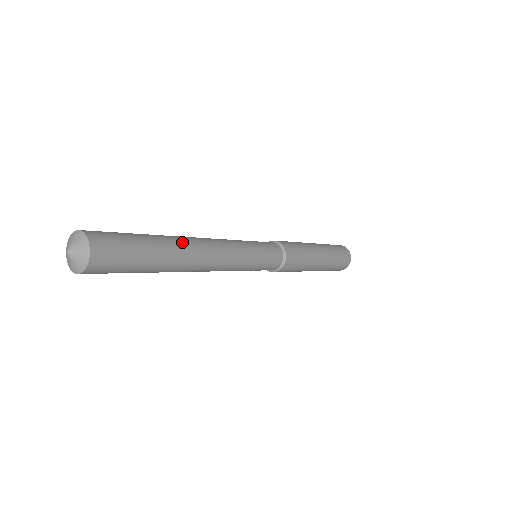
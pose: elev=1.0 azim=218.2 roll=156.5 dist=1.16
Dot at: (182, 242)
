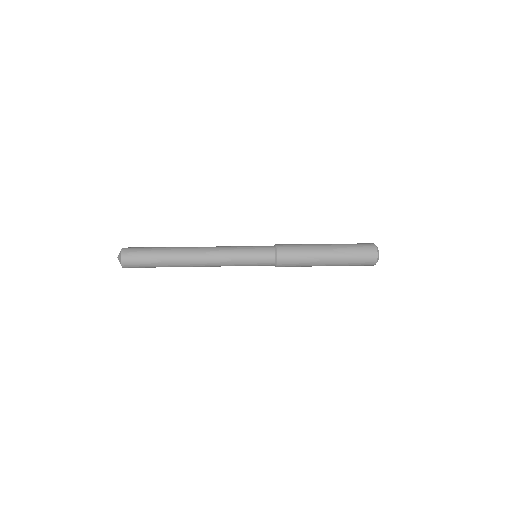
Dot at: (180, 247)
